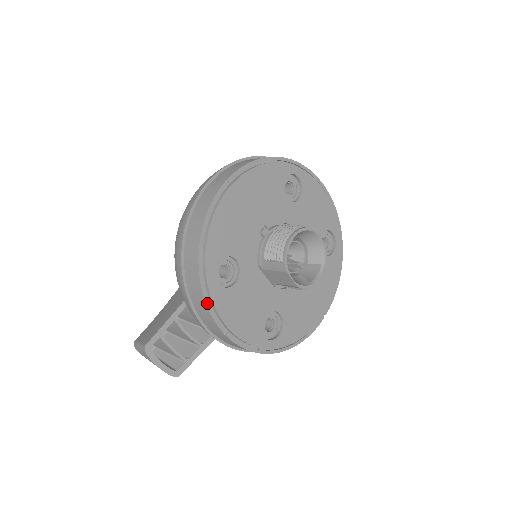
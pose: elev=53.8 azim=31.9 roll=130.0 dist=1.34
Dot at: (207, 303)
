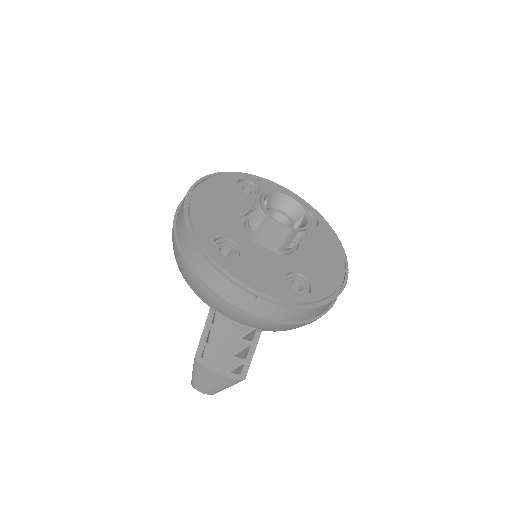
Dot at: (222, 274)
